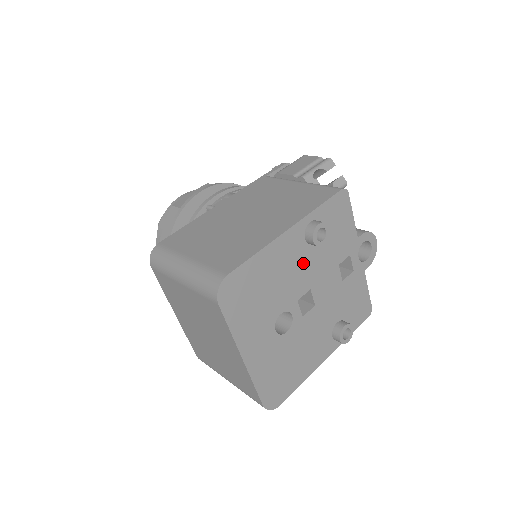
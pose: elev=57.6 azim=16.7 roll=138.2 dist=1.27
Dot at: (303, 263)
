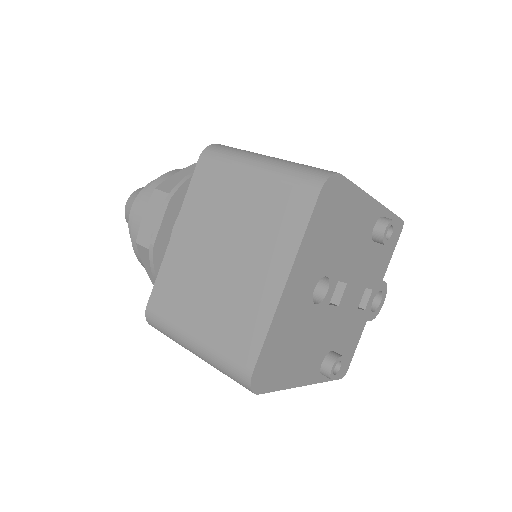
Dot at: (361, 248)
